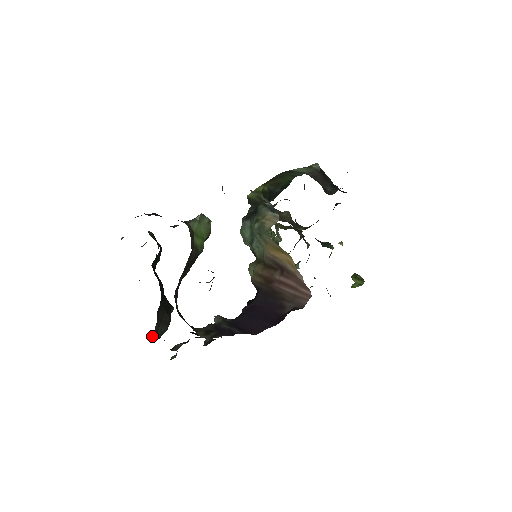
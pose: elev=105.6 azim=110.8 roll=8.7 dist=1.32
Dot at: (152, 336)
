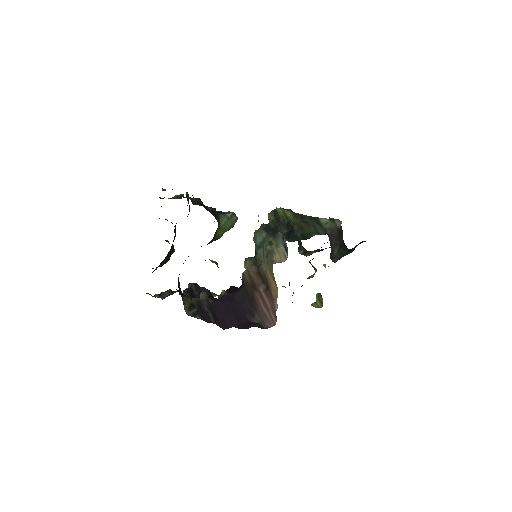
Dot at: occluded
